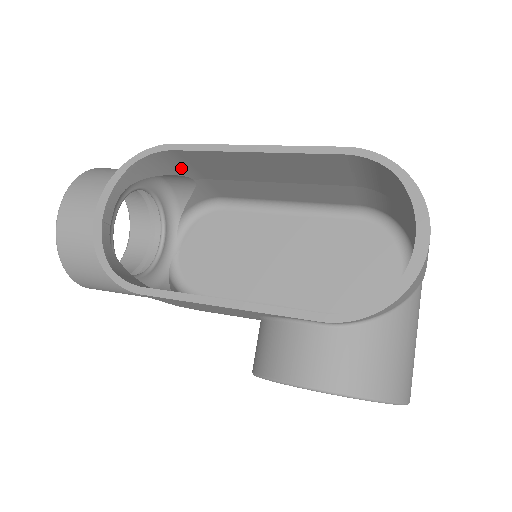
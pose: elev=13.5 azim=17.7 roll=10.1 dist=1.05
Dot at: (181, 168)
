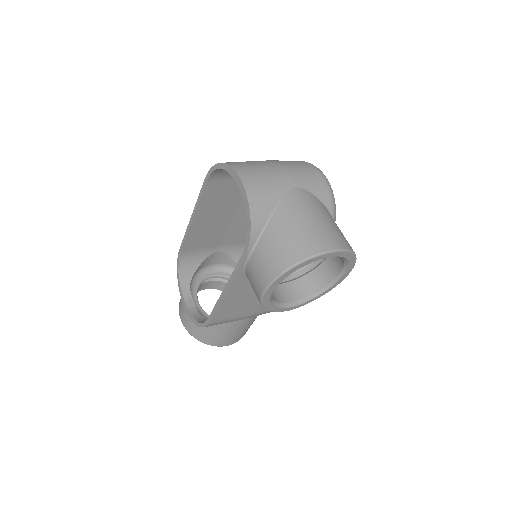
Dot at: (202, 253)
